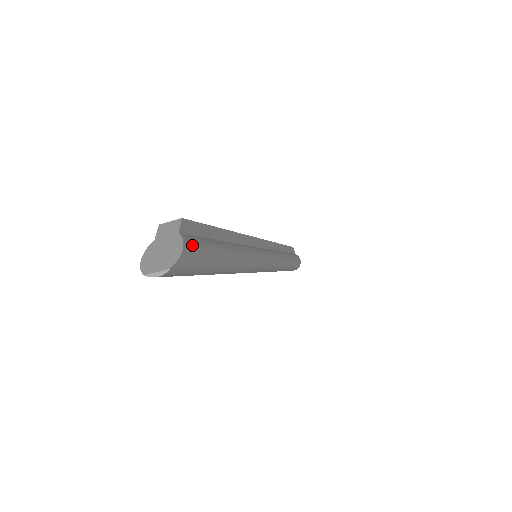
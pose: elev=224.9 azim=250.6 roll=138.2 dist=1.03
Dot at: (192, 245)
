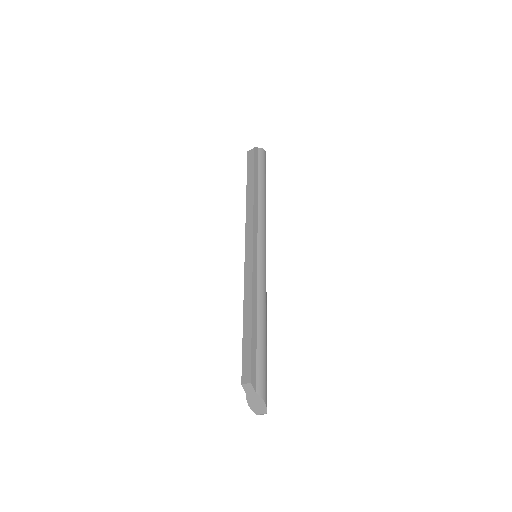
Dot at: (263, 390)
